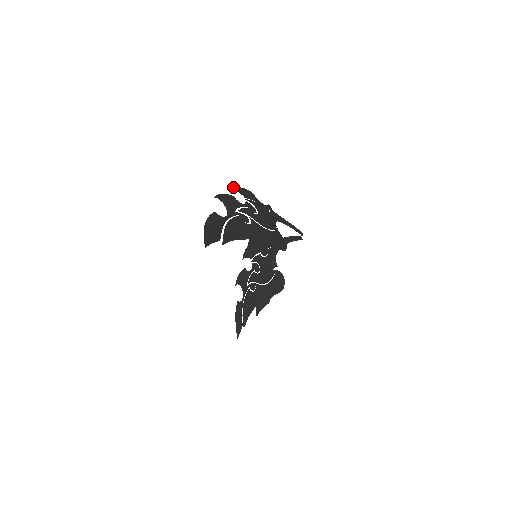
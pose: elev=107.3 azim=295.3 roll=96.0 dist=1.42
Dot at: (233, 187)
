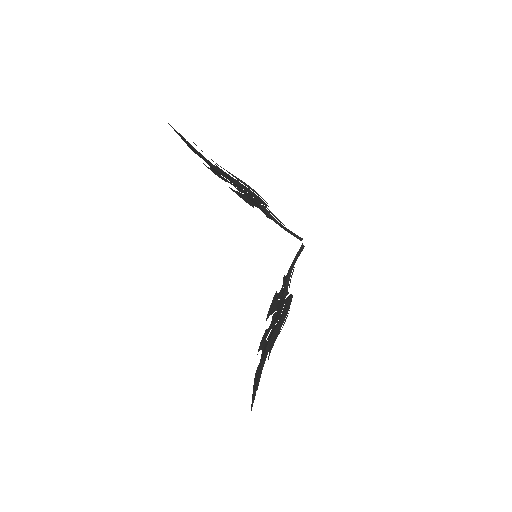
Dot at: occluded
